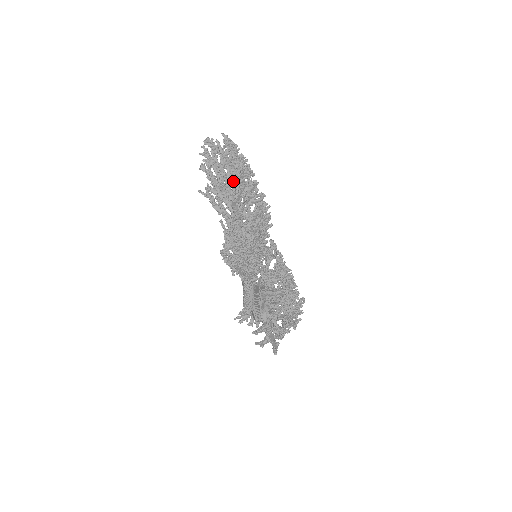
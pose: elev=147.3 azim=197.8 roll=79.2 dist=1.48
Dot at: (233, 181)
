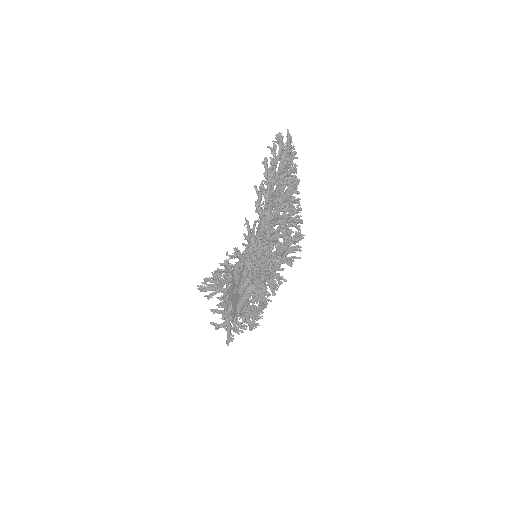
Dot at: (287, 197)
